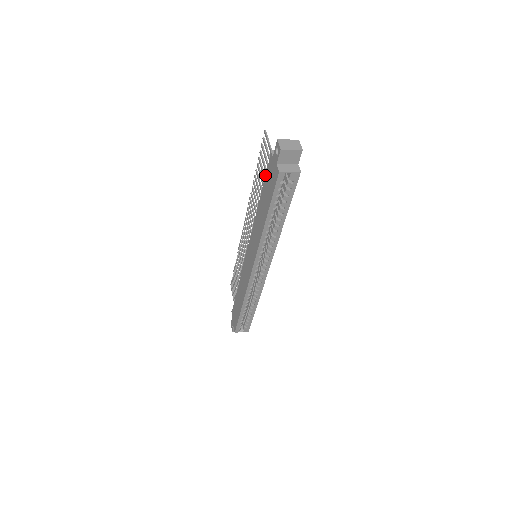
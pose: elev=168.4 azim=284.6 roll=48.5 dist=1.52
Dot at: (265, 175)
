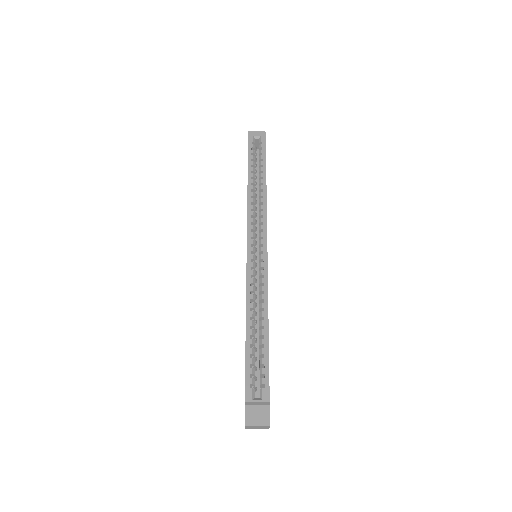
Dot at: occluded
